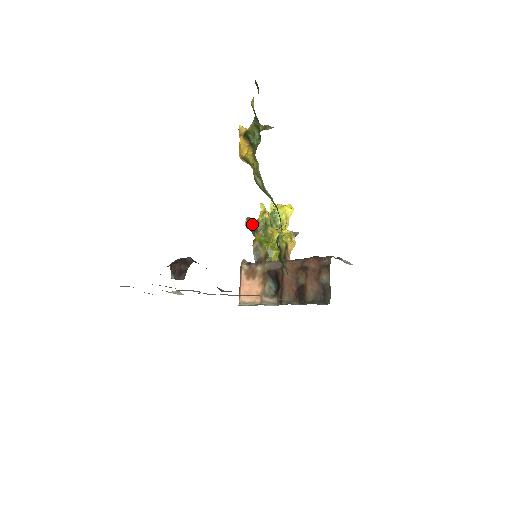
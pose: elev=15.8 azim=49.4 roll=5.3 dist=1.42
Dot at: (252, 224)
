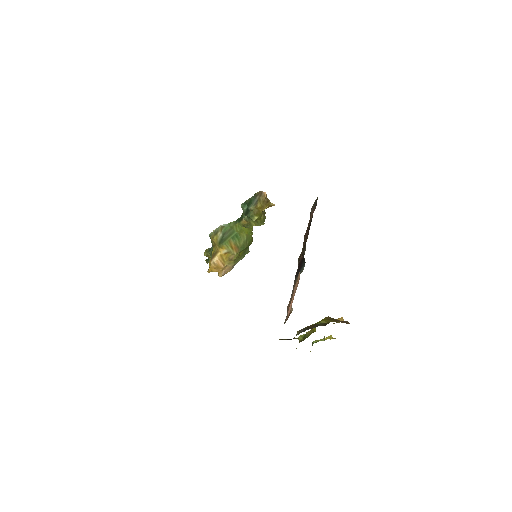
Dot at: occluded
